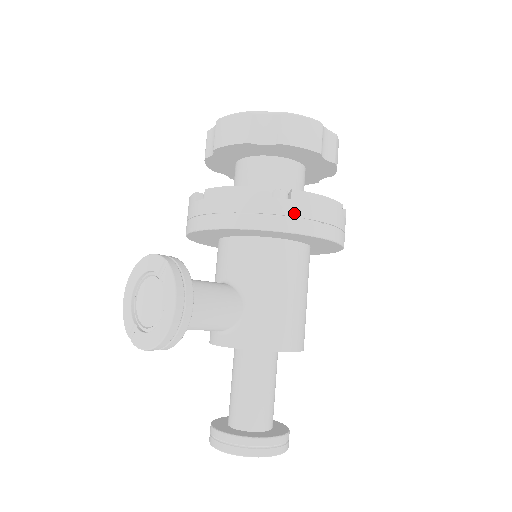
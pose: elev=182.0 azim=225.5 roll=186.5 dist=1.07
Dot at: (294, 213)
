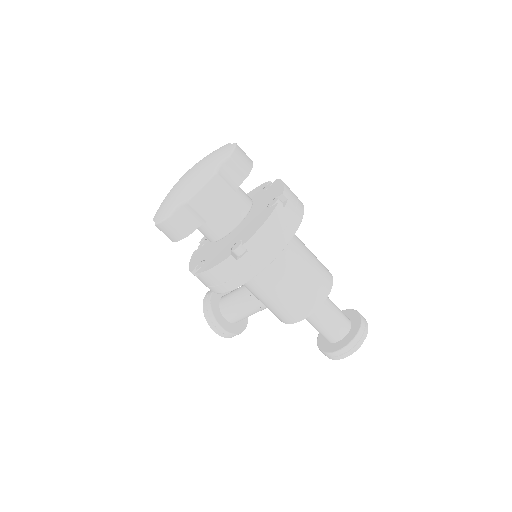
Dot at: (209, 285)
